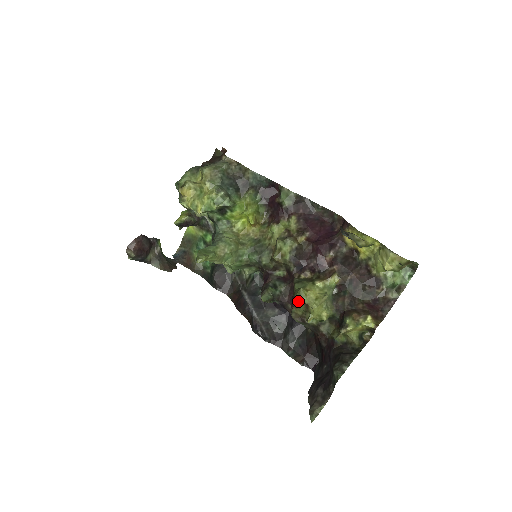
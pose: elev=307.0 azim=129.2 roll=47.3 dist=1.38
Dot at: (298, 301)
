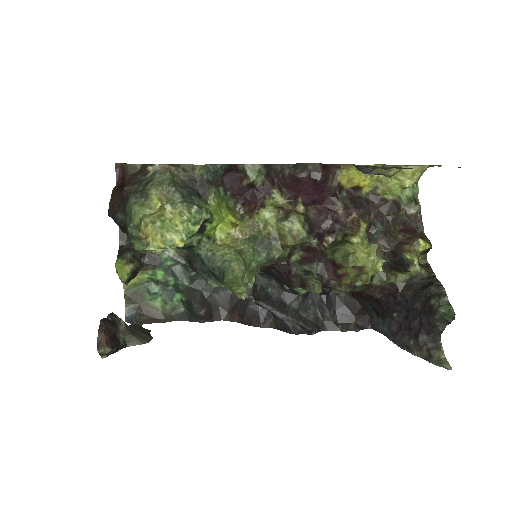
Dot at: (346, 270)
